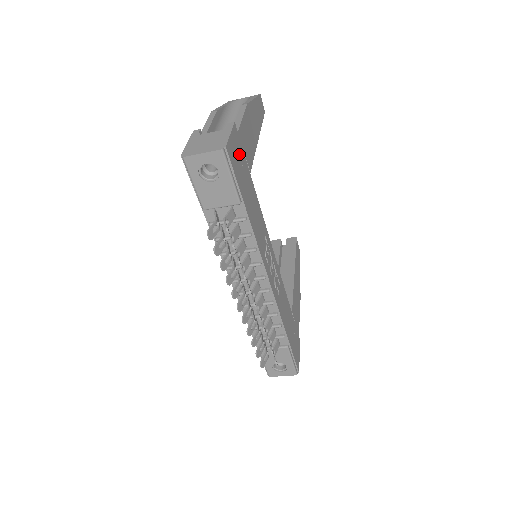
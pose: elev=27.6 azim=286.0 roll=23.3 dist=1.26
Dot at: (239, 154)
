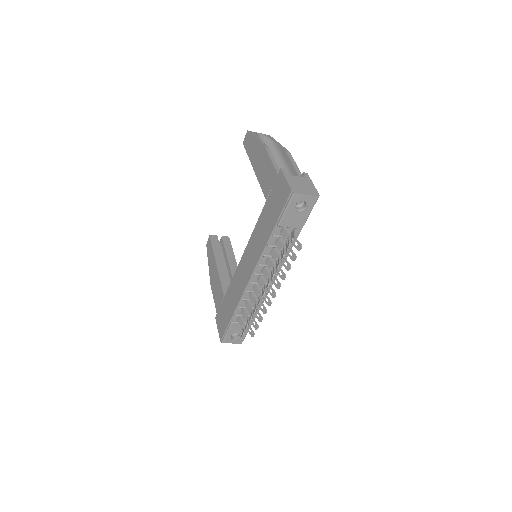
Dot at: occluded
